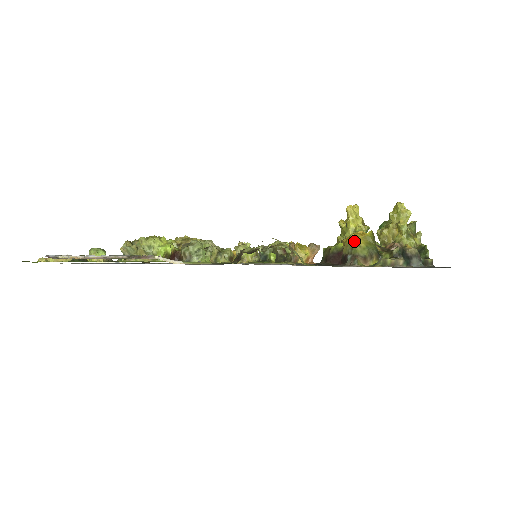
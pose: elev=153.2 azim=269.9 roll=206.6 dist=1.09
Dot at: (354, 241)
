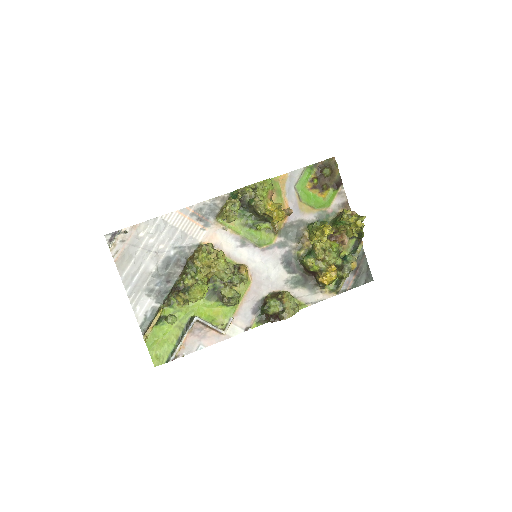
Dot at: occluded
